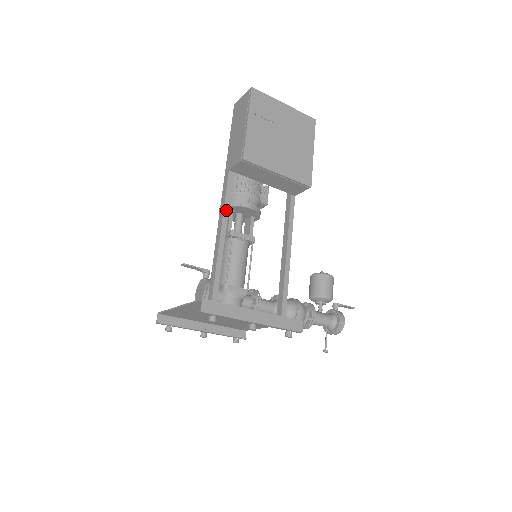
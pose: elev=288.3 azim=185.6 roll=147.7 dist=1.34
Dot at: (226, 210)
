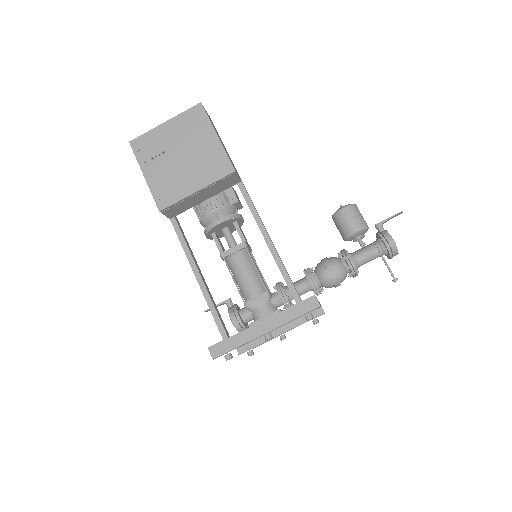
Dot at: (188, 255)
